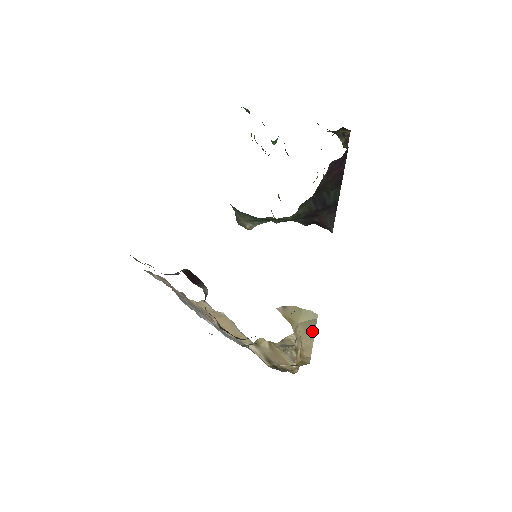
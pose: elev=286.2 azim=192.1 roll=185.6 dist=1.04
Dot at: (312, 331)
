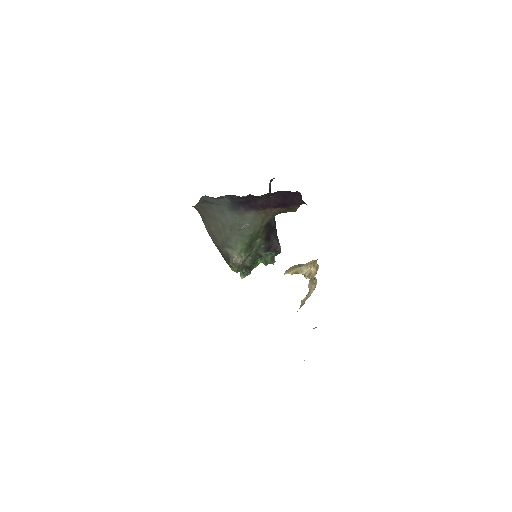
Dot at: (309, 262)
